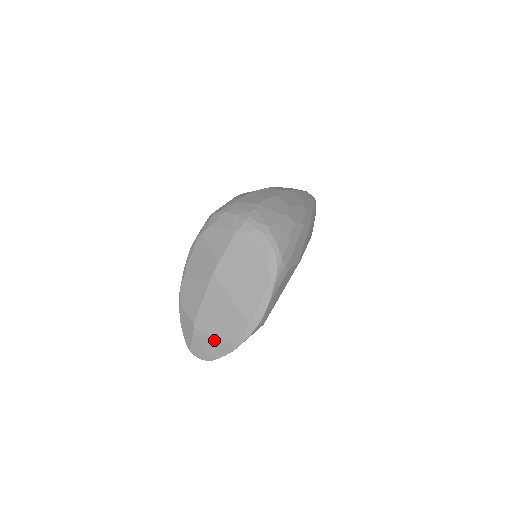
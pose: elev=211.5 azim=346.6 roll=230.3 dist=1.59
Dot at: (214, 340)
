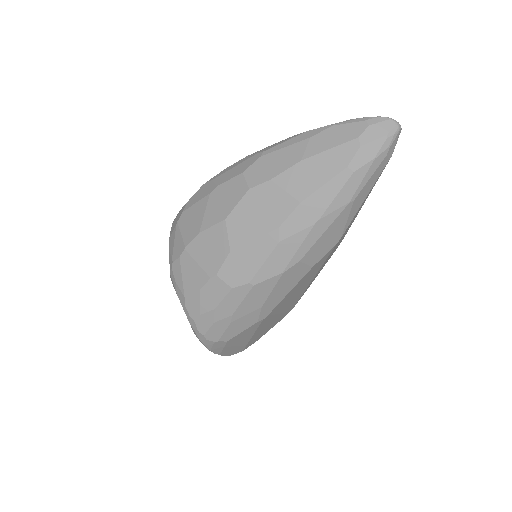
Dot at: occluded
